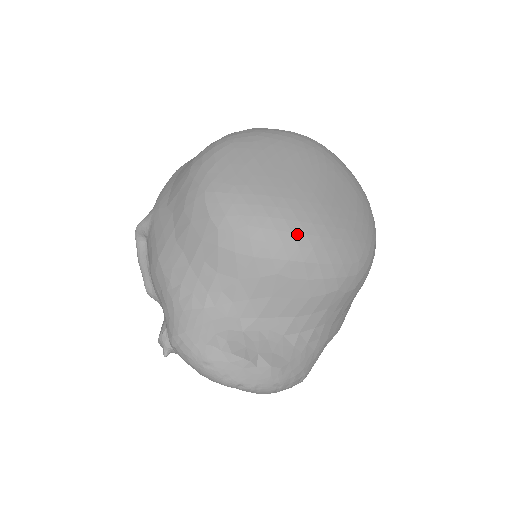
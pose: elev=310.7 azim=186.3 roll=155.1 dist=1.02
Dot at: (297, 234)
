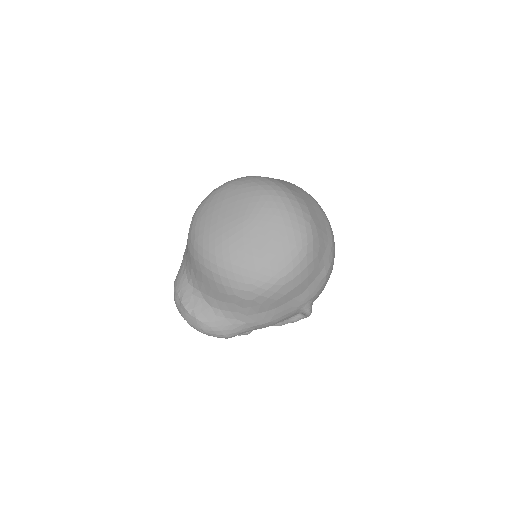
Dot at: (211, 254)
